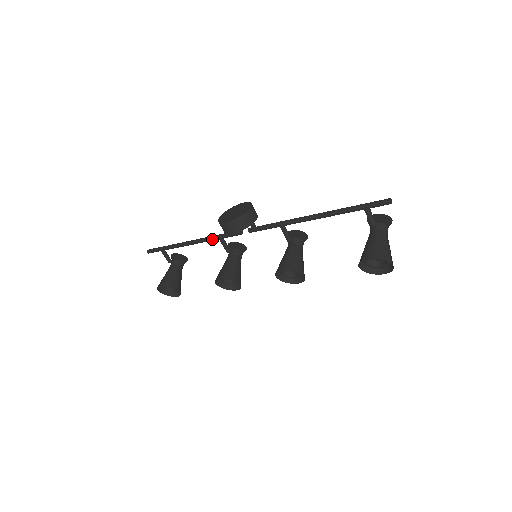
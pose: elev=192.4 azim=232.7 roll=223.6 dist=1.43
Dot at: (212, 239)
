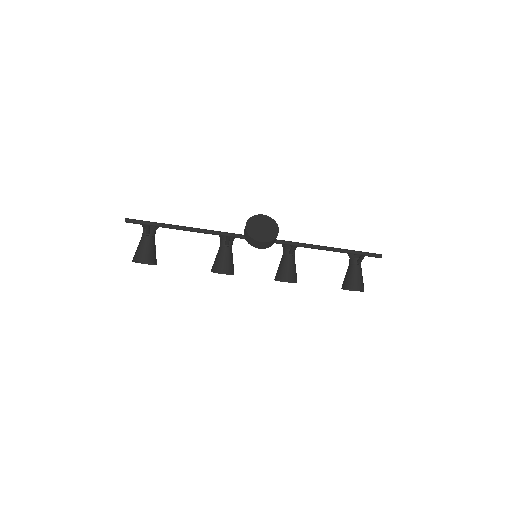
Dot at: (220, 235)
